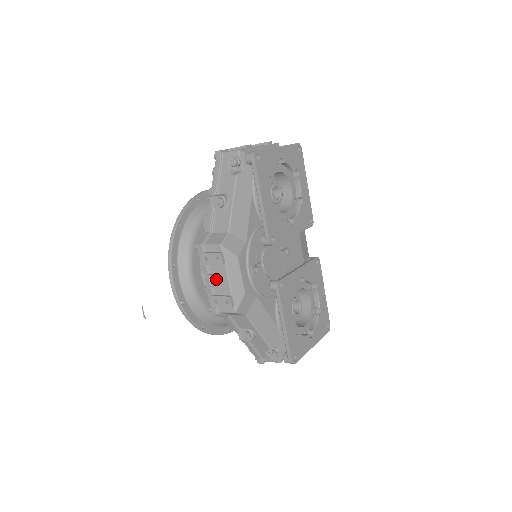
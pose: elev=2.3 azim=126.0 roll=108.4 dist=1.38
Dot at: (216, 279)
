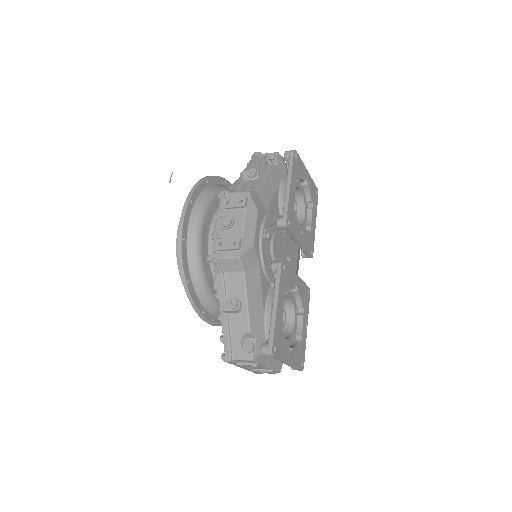
Dot at: (231, 220)
